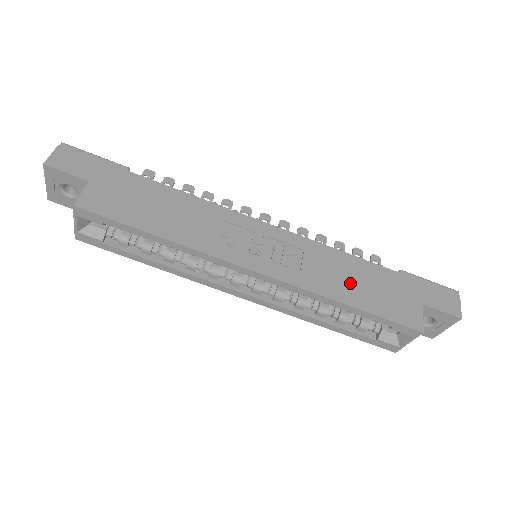
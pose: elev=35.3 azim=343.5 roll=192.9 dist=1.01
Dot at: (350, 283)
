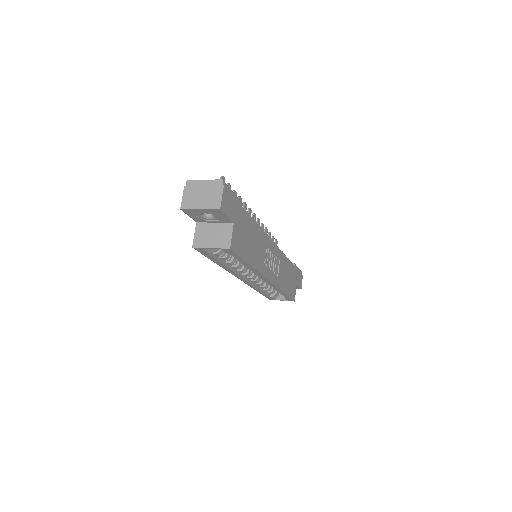
Dot at: (286, 279)
